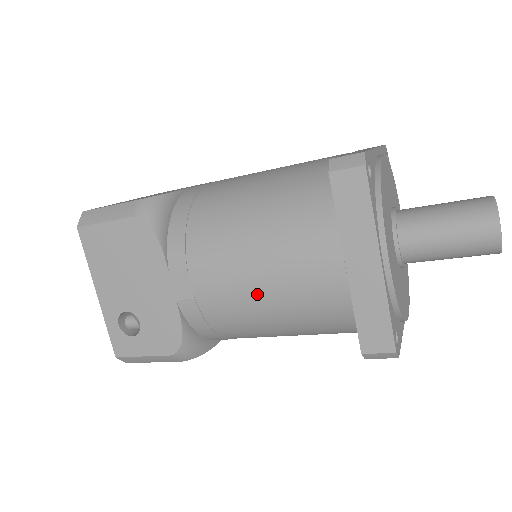
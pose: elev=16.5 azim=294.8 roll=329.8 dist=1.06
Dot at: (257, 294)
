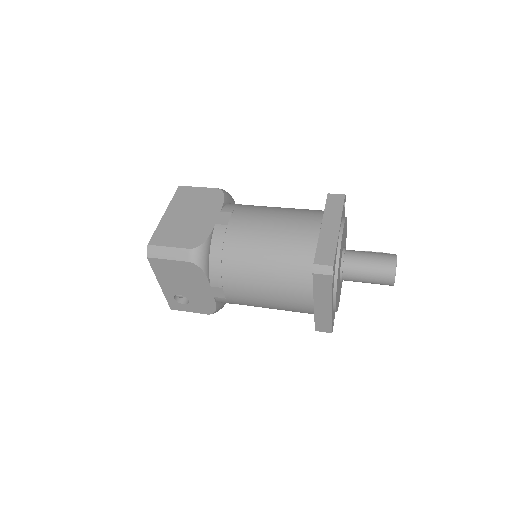
Dot at: (263, 303)
